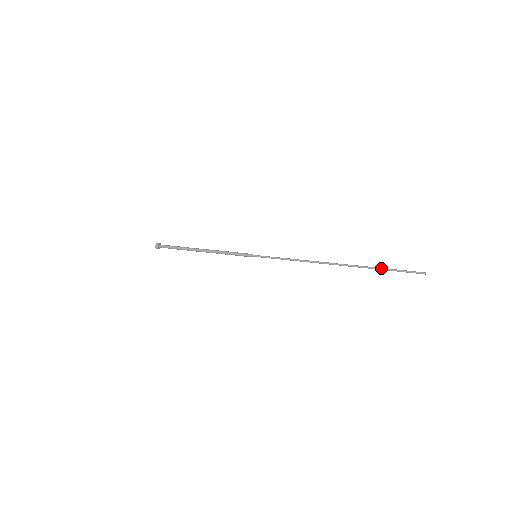
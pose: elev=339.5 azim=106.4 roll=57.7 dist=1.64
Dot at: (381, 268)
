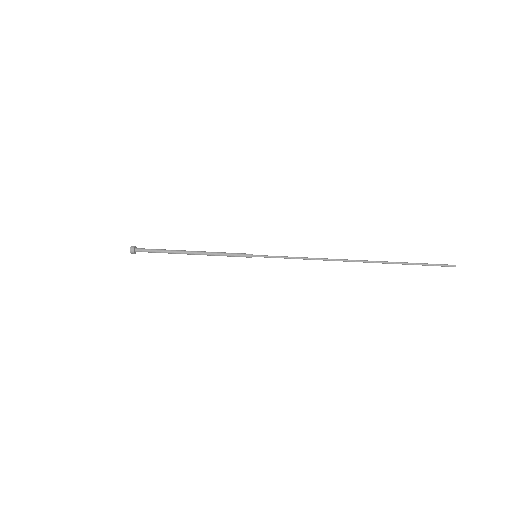
Dot at: (405, 263)
